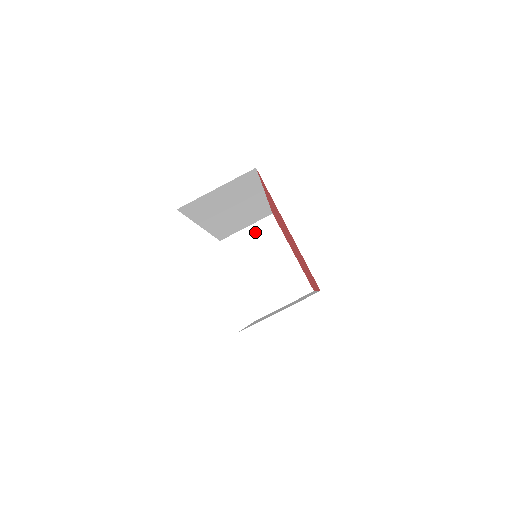
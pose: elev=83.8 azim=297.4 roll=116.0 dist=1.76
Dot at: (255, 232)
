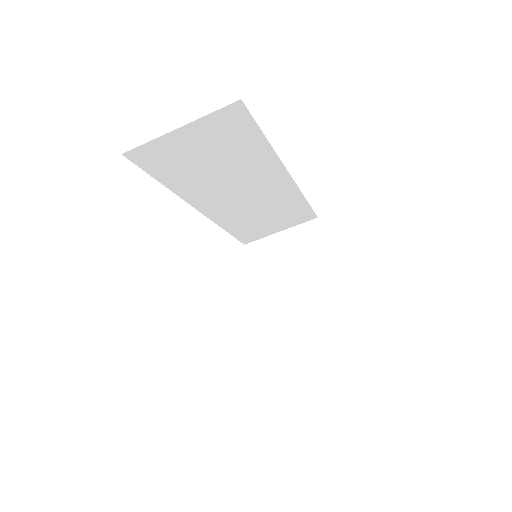
Dot at: (290, 238)
